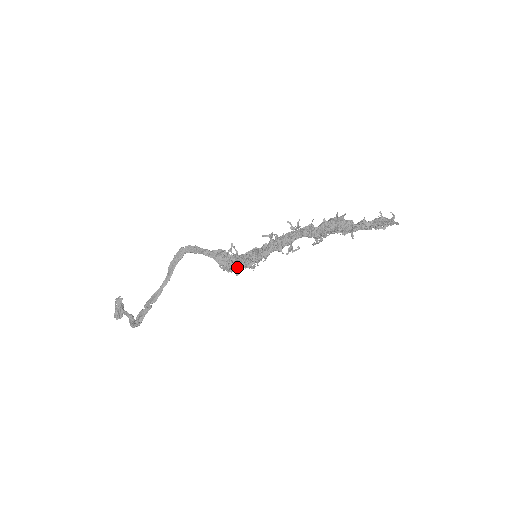
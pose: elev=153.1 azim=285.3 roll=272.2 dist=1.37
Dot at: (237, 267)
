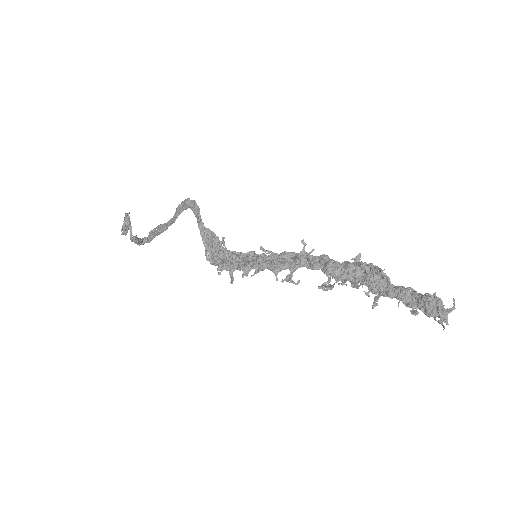
Dot at: (222, 265)
